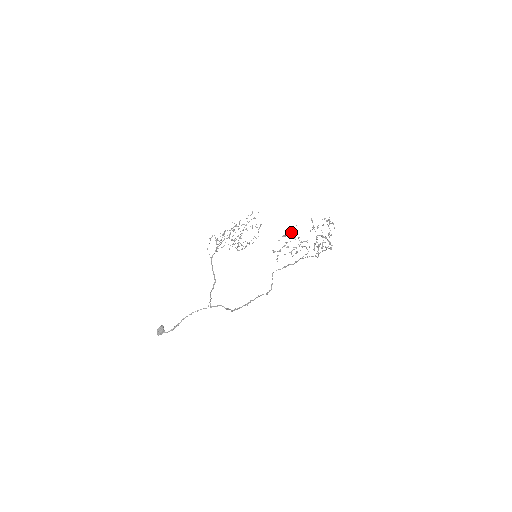
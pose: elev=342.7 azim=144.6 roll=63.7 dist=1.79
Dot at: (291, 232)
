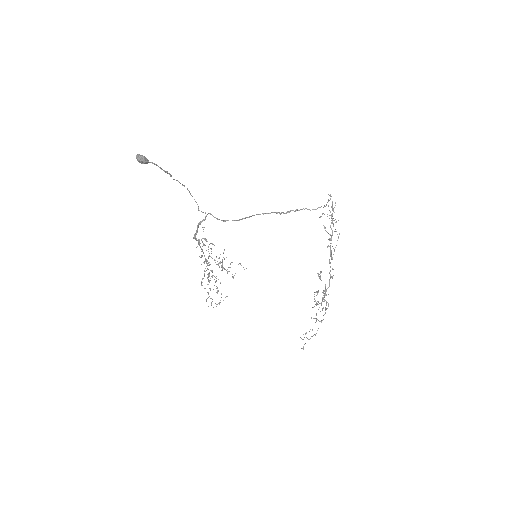
Dot at: occluded
